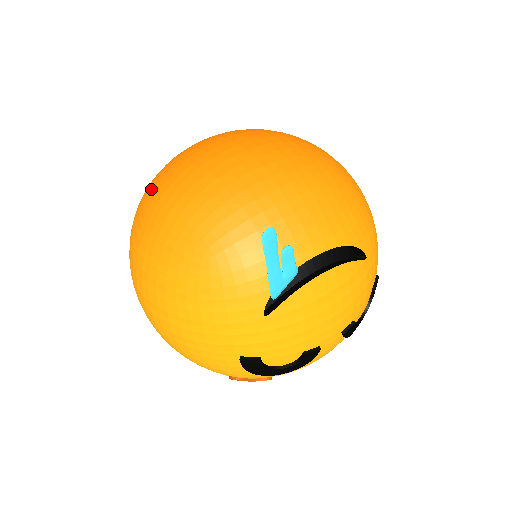
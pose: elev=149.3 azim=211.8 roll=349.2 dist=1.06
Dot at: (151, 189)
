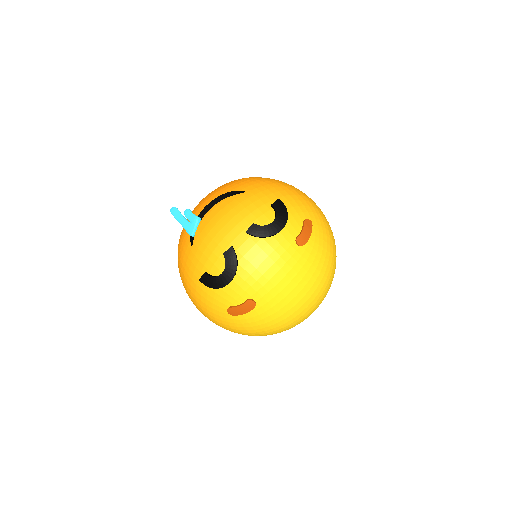
Dot at: occluded
